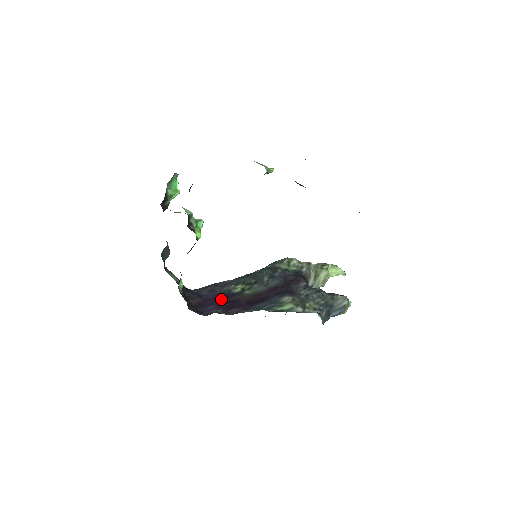
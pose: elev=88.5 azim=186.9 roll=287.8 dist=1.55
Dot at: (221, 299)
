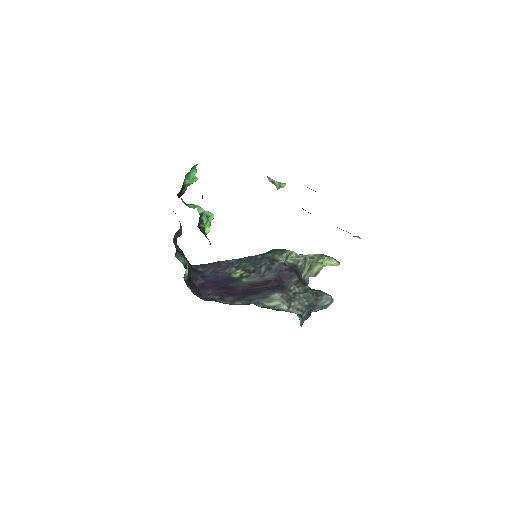
Dot at: (220, 284)
